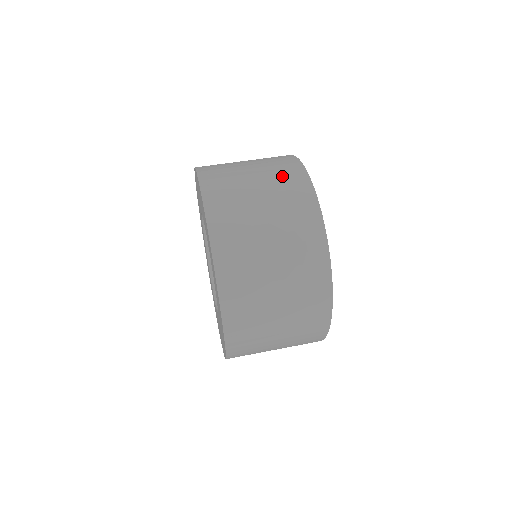
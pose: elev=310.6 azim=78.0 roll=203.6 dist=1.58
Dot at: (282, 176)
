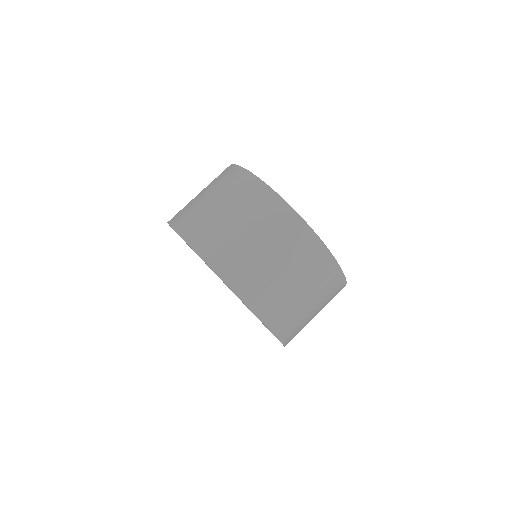
Dot at: (283, 233)
